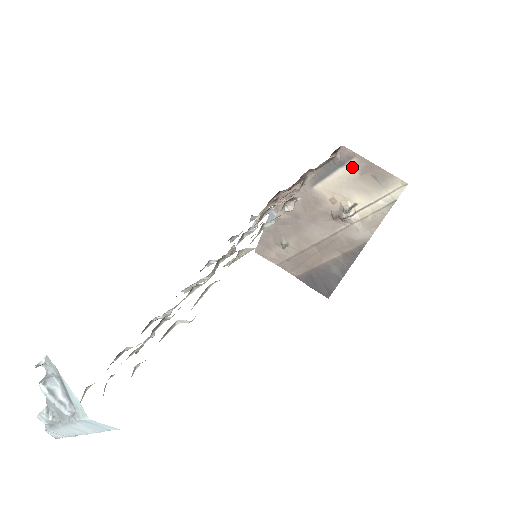
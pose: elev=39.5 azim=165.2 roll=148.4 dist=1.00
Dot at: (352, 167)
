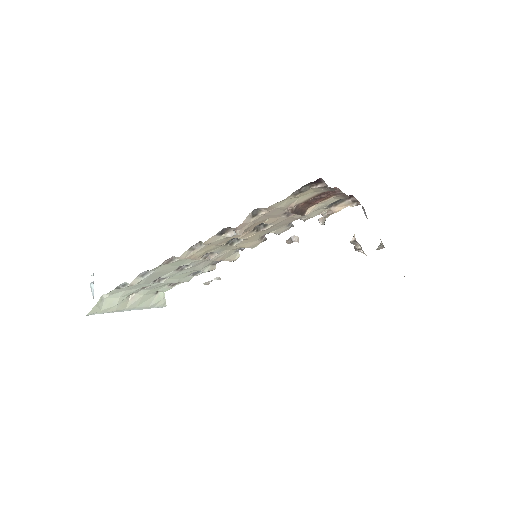
Dot at: occluded
